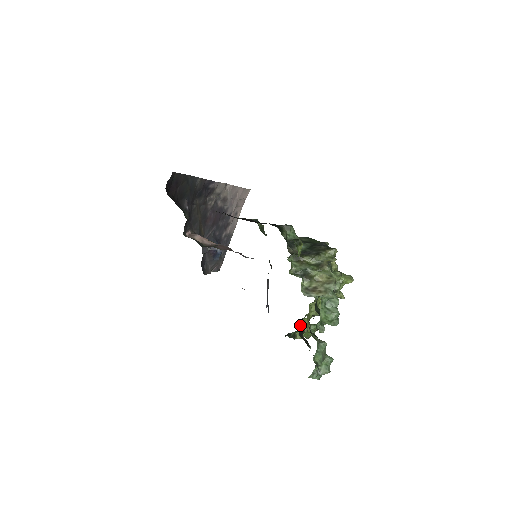
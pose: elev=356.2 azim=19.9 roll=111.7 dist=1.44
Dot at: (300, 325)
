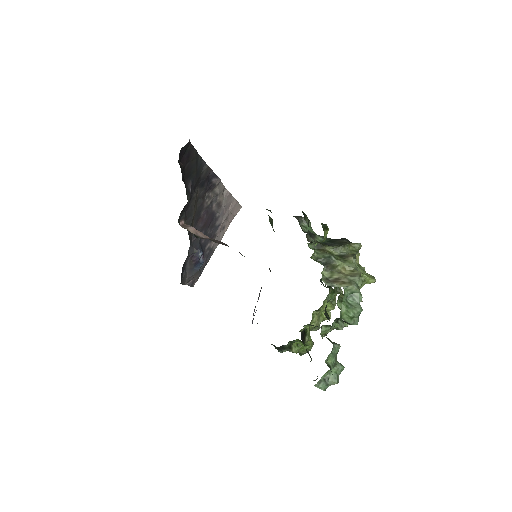
Dot at: (304, 330)
